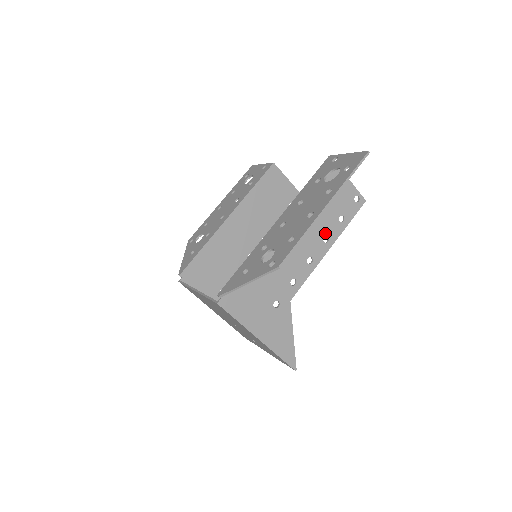
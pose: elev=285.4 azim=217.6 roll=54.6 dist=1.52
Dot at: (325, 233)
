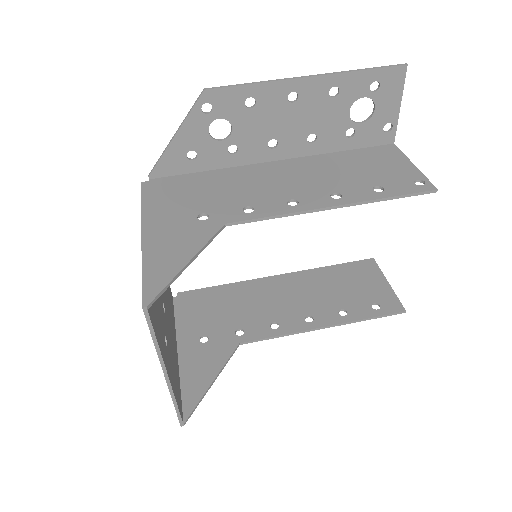
Dot at: (339, 190)
